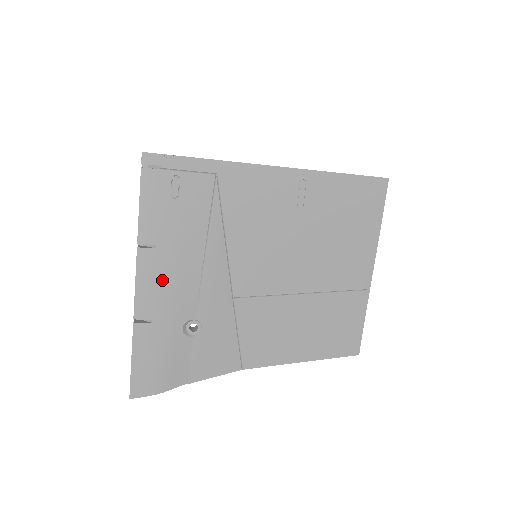
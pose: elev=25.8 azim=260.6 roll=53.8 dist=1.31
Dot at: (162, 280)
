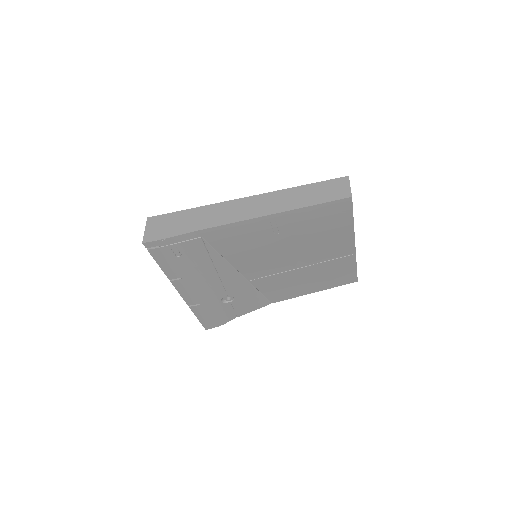
Dot at: (195, 289)
